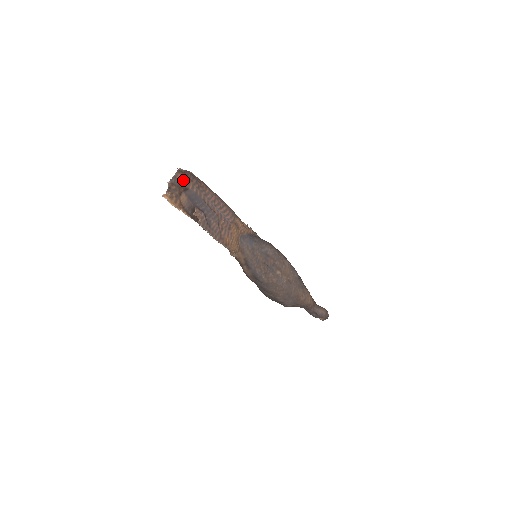
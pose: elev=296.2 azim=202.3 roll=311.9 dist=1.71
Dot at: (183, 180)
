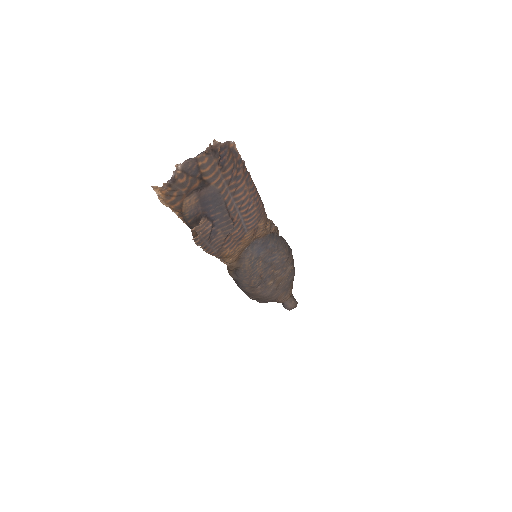
Dot at: (208, 168)
